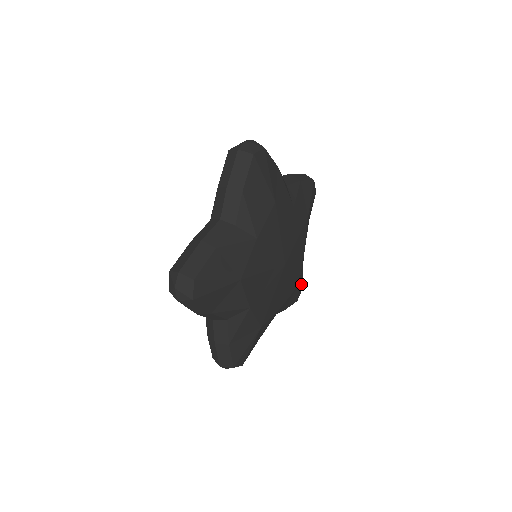
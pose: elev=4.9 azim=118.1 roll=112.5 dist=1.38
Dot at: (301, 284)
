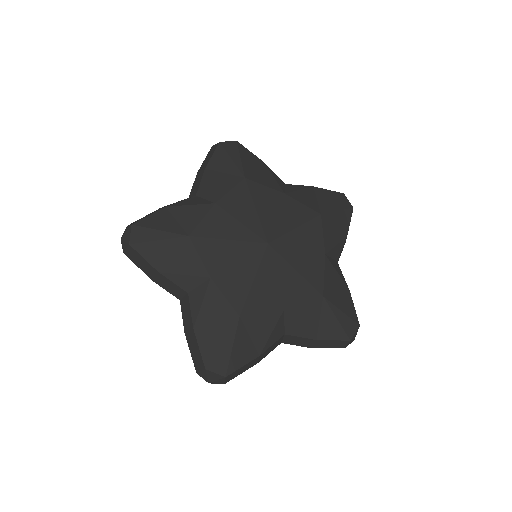
Dot at: (332, 200)
